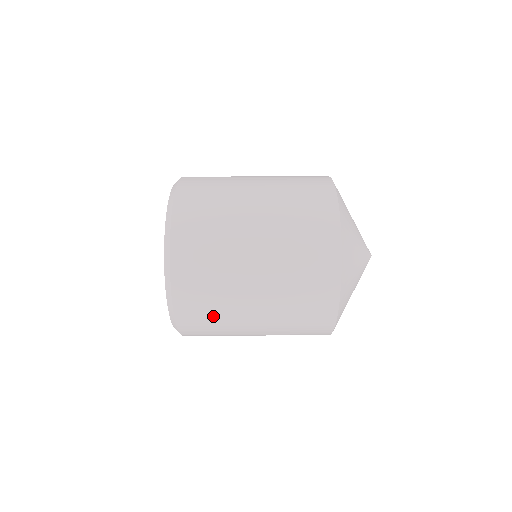
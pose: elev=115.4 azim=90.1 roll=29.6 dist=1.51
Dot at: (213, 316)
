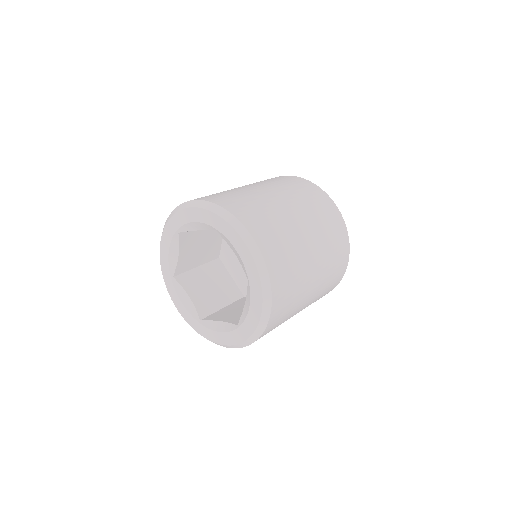
Dot at: (281, 237)
